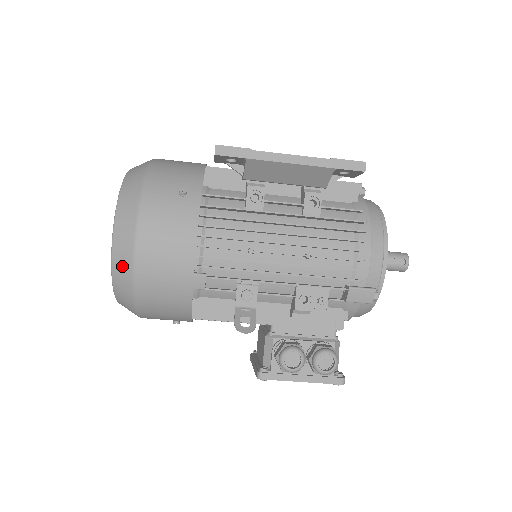
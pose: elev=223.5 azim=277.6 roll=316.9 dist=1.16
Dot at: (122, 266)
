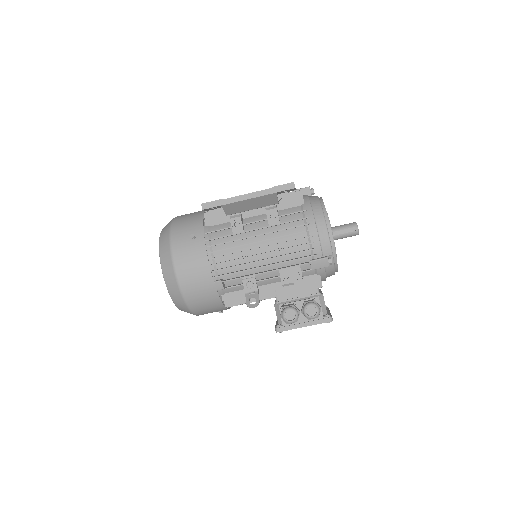
Dot at: (173, 290)
